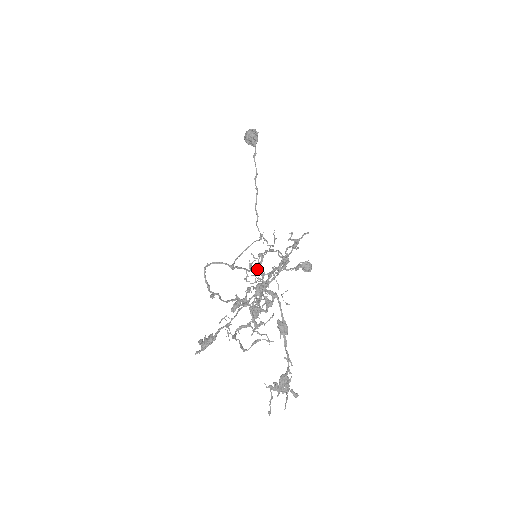
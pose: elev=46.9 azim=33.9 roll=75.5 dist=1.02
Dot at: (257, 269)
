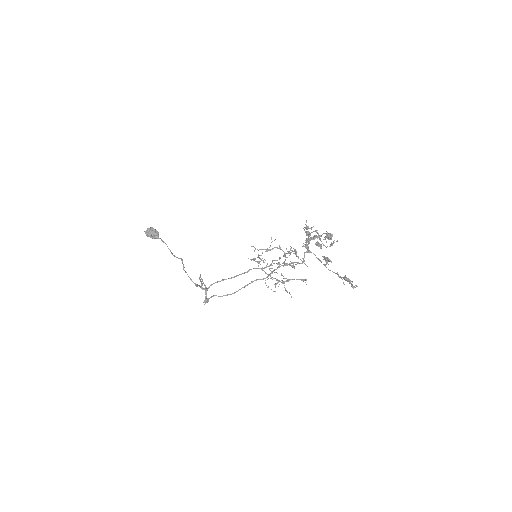
Dot at: occluded
